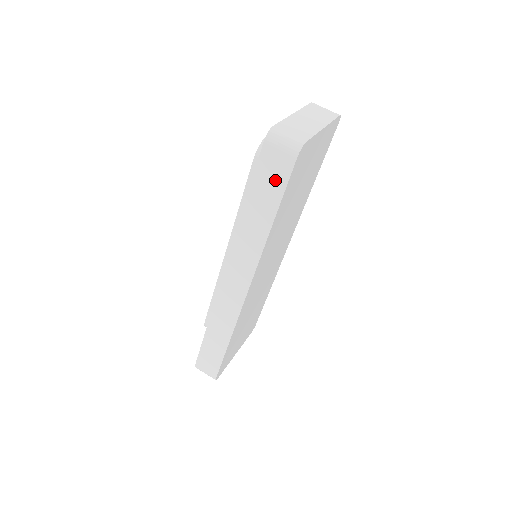
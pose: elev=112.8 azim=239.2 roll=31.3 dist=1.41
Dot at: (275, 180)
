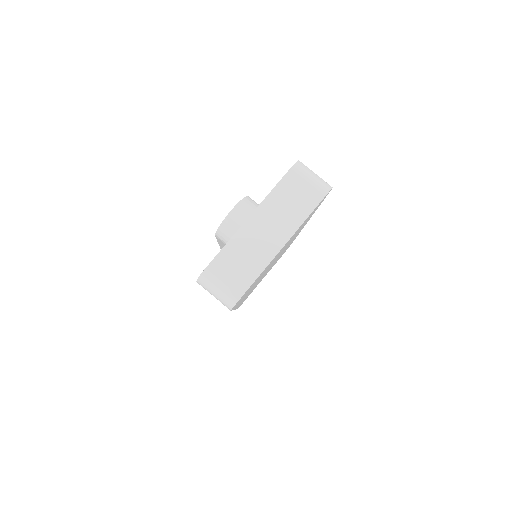
Dot at: occluded
